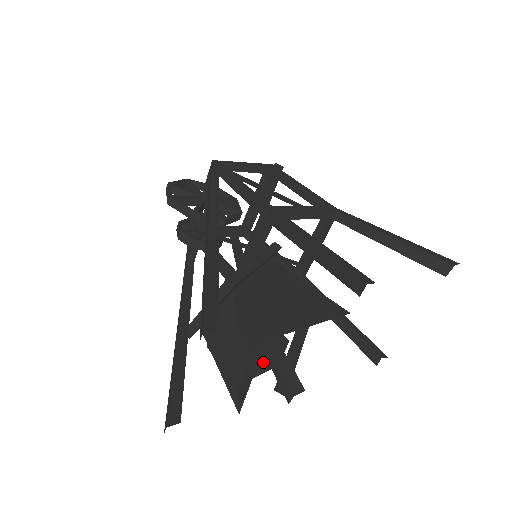
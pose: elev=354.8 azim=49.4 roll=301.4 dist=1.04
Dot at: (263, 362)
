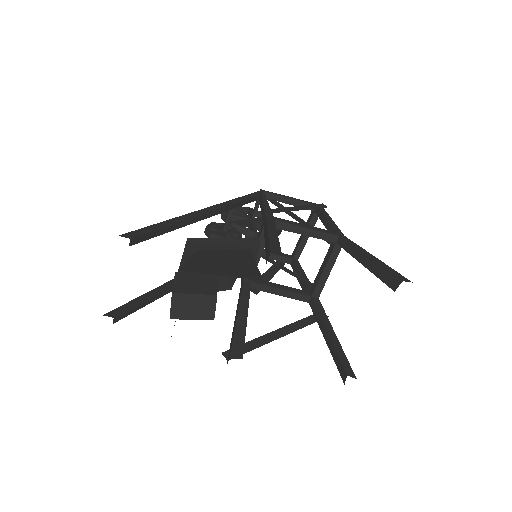
Dot at: (195, 306)
